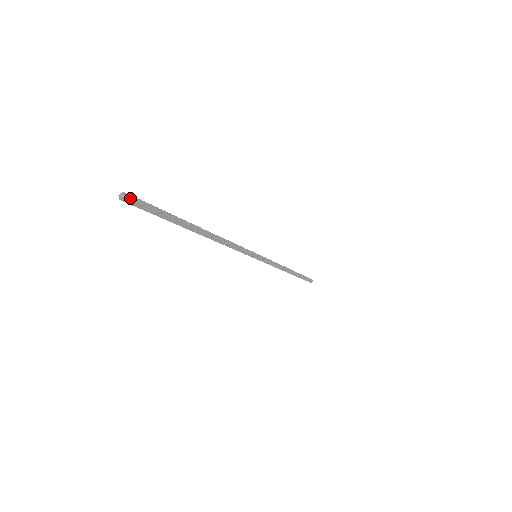
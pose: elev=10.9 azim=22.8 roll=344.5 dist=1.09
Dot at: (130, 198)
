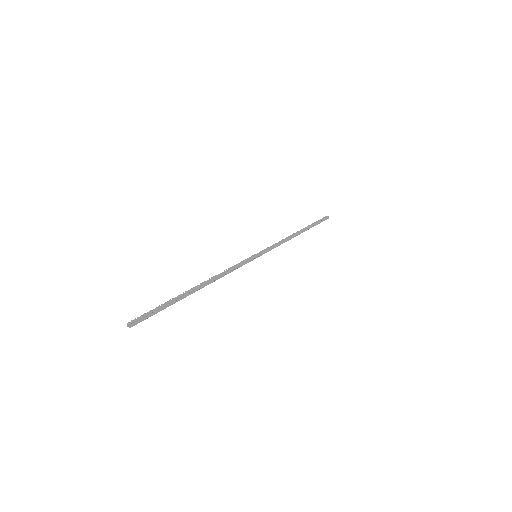
Dot at: (134, 324)
